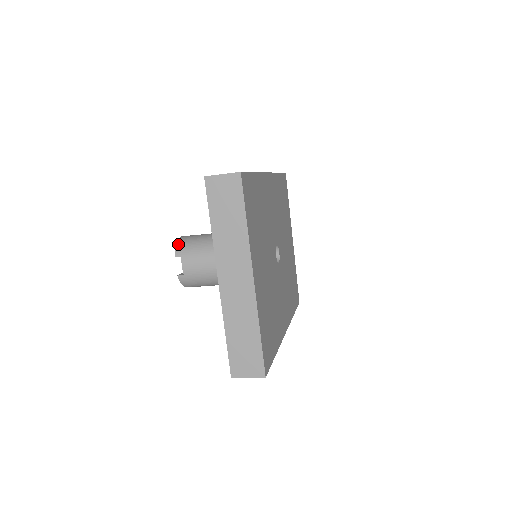
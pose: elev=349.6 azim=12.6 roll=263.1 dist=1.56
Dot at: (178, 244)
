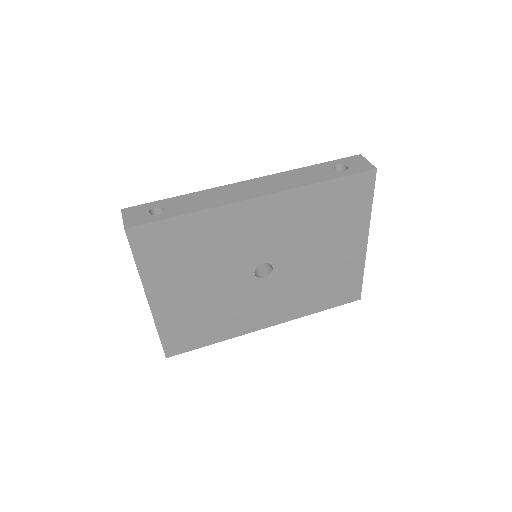
Dot at: occluded
